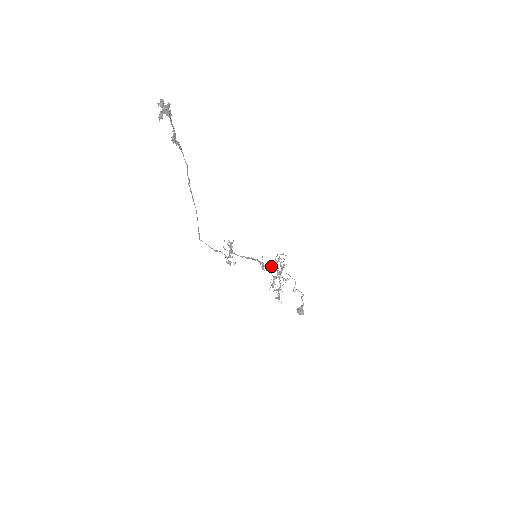
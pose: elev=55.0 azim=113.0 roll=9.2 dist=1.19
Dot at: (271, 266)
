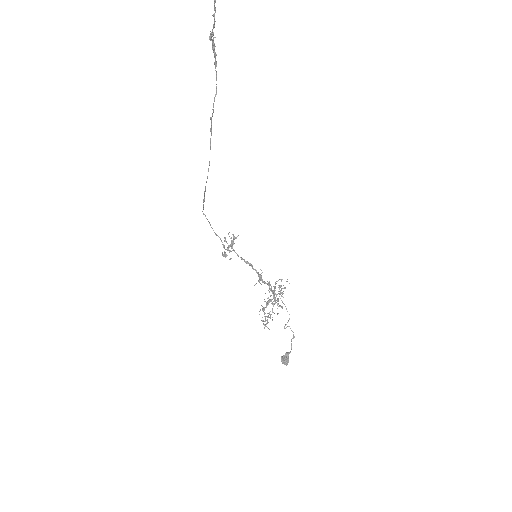
Dot at: (269, 284)
